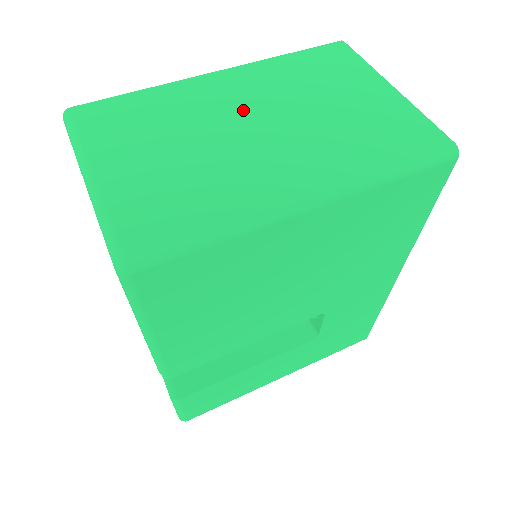
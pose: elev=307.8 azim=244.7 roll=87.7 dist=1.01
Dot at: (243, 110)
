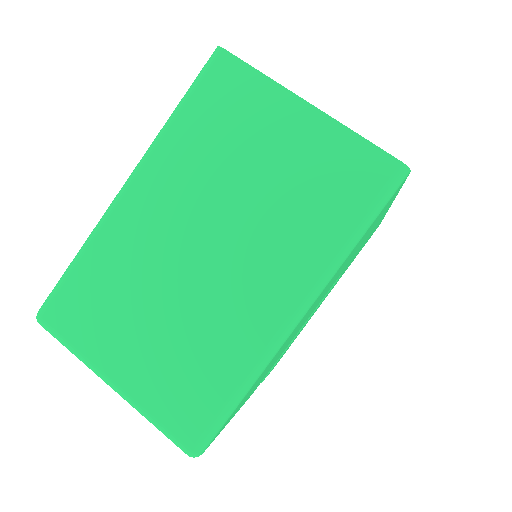
Dot at: (182, 232)
